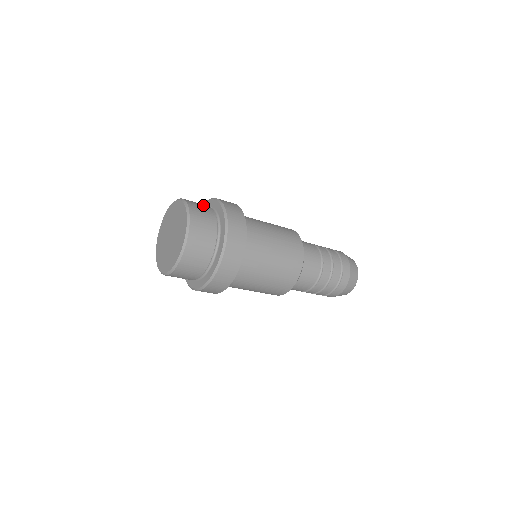
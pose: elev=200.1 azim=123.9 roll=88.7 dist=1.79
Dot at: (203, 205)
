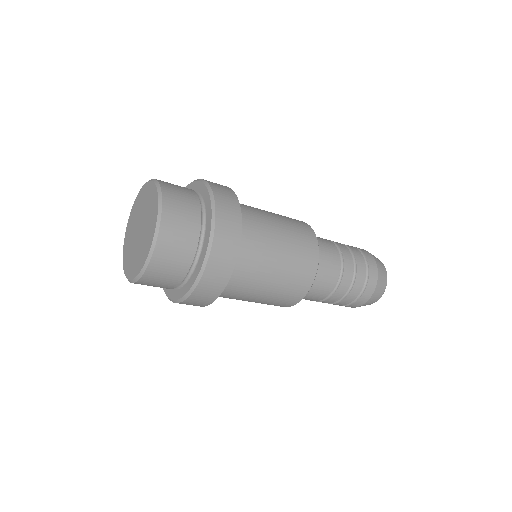
Dot at: occluded
